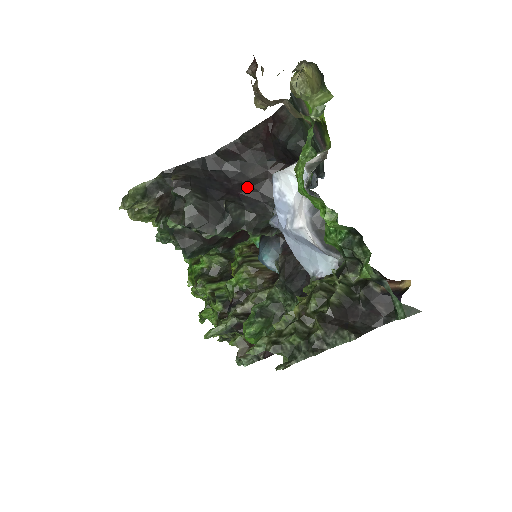
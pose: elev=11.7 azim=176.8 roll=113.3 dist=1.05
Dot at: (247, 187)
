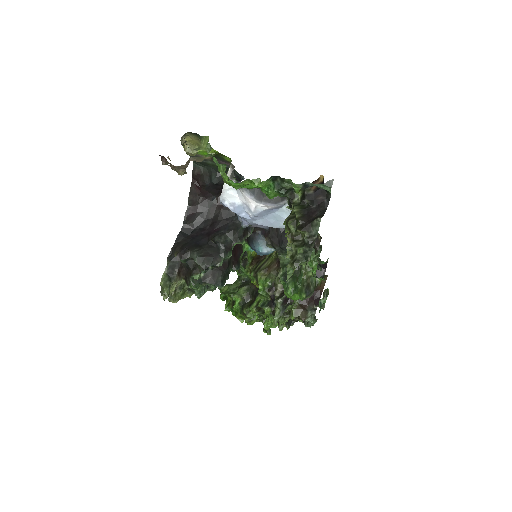
Dot at: (215, 223)
